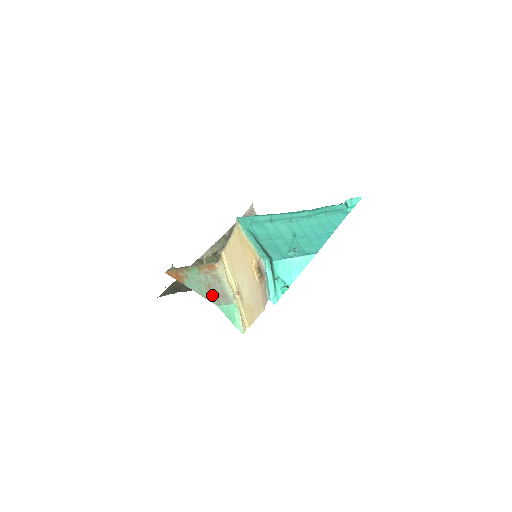
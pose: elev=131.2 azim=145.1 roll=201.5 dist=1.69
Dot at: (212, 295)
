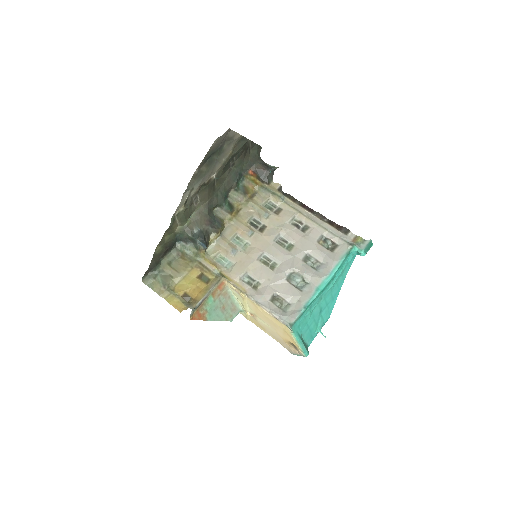
Dot at: (227, 314)
